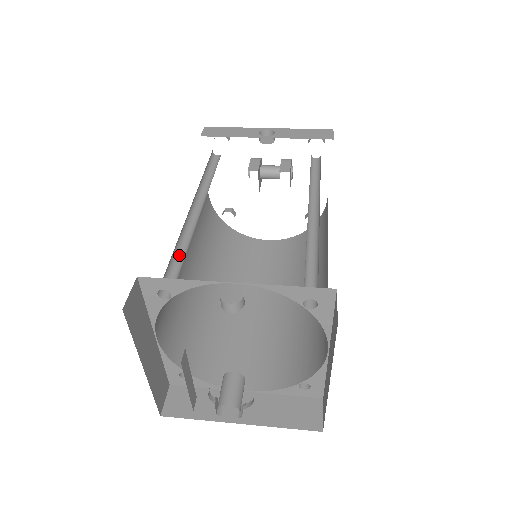
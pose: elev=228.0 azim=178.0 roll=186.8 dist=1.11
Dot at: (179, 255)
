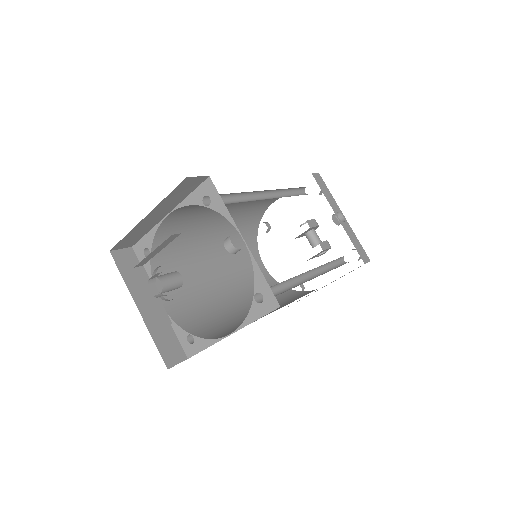
Dot at: (233, 199)
